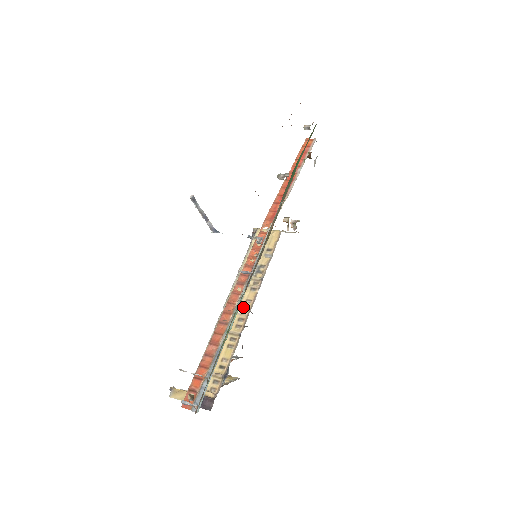
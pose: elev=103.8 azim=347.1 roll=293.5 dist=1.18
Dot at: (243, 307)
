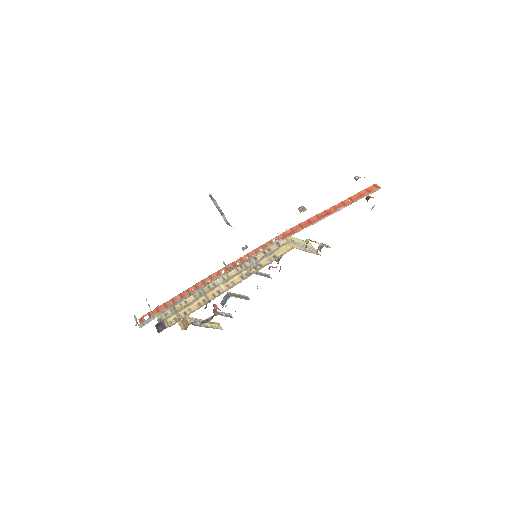
Dot at: (226, 285)
